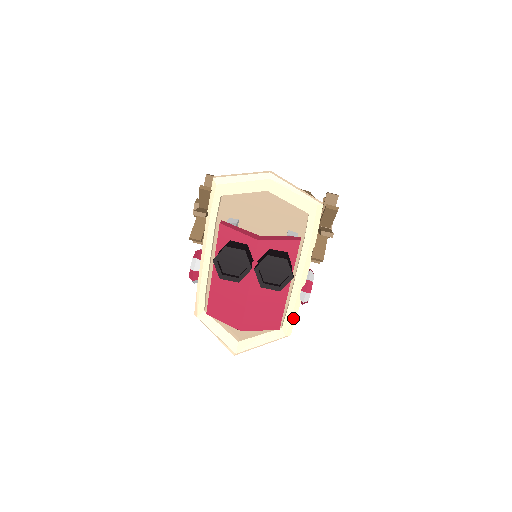
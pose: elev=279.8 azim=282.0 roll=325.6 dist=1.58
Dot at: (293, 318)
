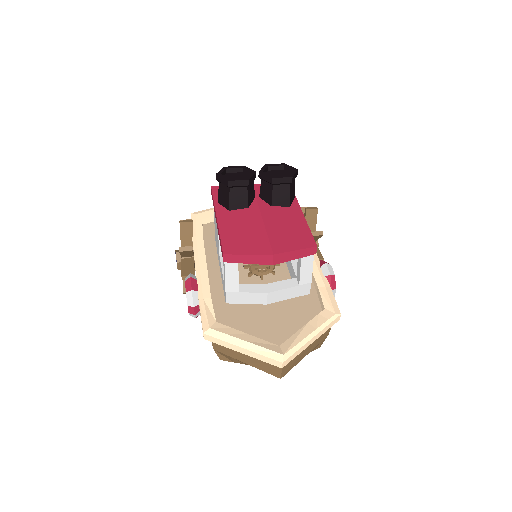
Dot at: (330, 295)
